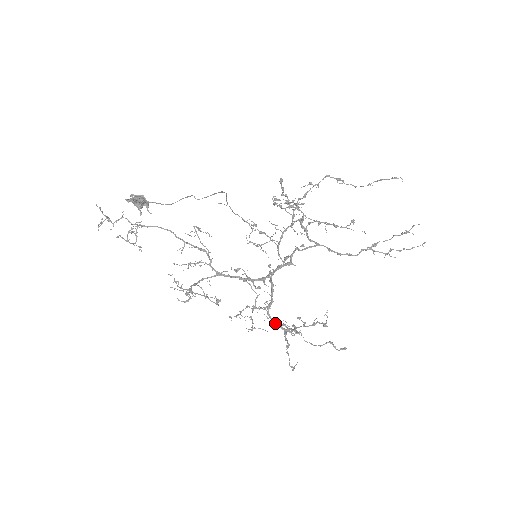
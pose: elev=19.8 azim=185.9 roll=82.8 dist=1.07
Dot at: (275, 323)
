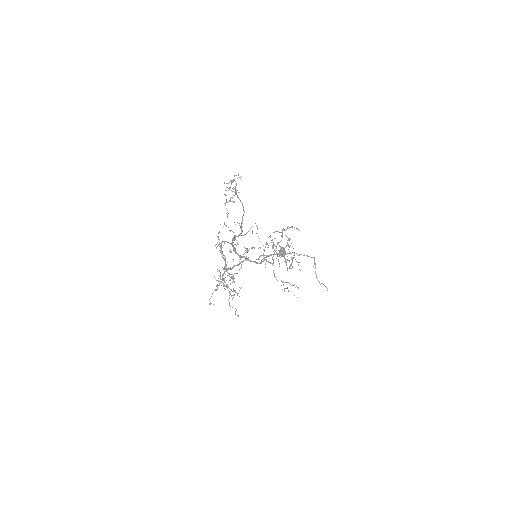
Dot at: (223, 278)
